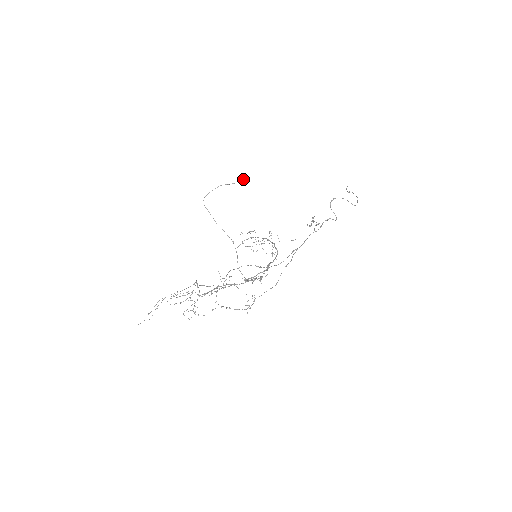
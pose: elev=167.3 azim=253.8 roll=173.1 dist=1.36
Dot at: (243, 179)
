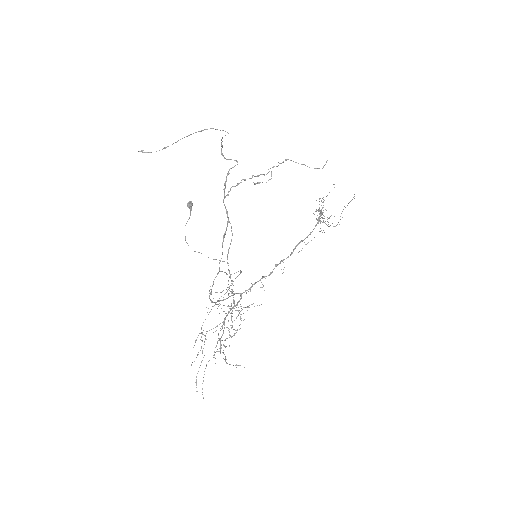
Dot at: occluded
